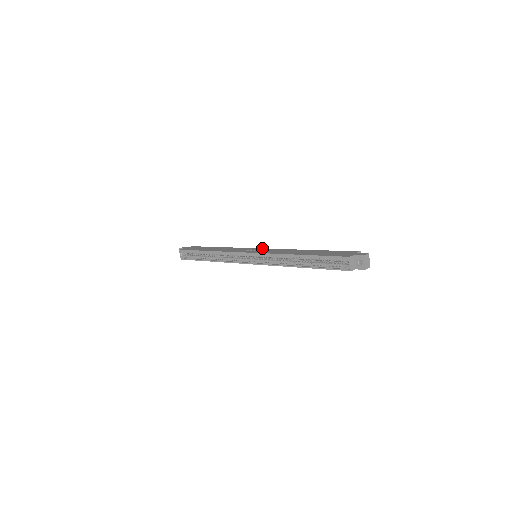
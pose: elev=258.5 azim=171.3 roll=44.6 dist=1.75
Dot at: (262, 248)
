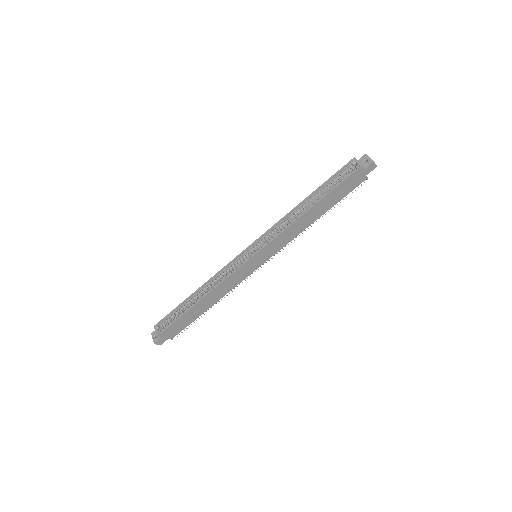
Dot at: occluded
